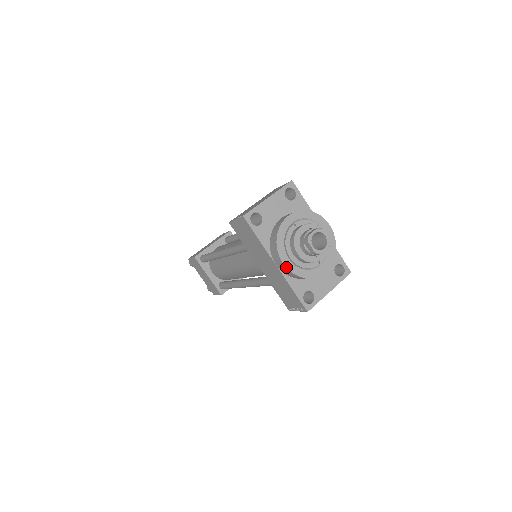
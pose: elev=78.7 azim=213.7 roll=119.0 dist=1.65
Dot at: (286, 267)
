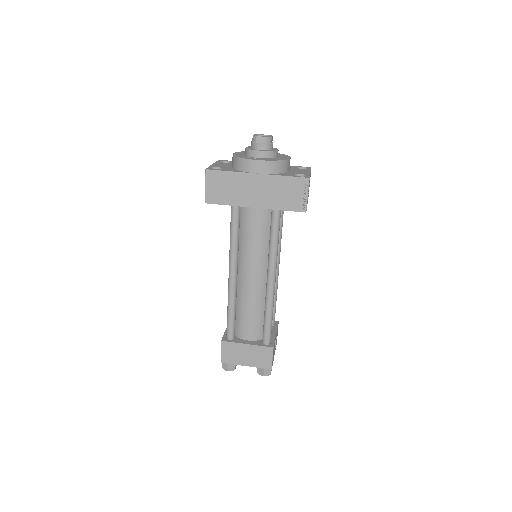
Dot at: (262, 160)
